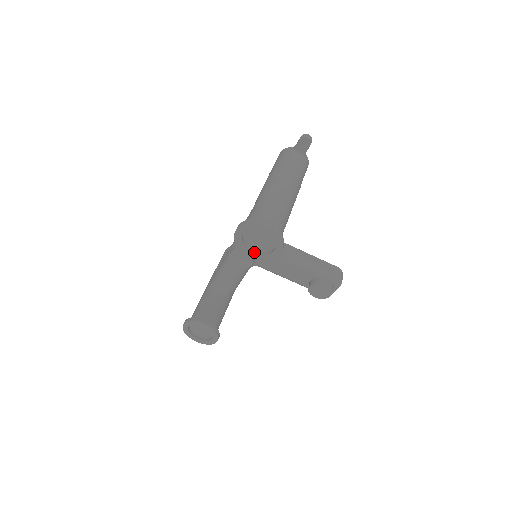
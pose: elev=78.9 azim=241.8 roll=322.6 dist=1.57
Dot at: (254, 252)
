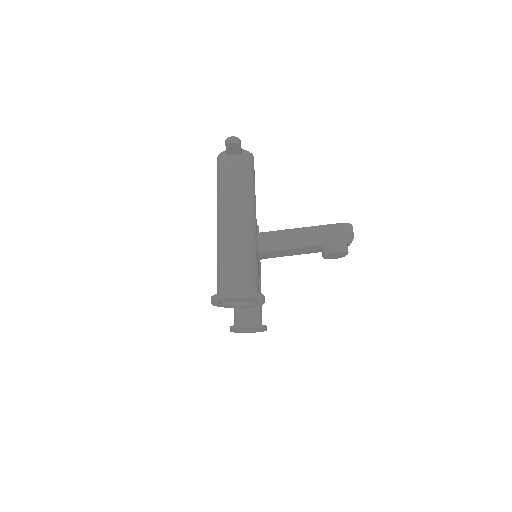
Dot at: (241, 304)
